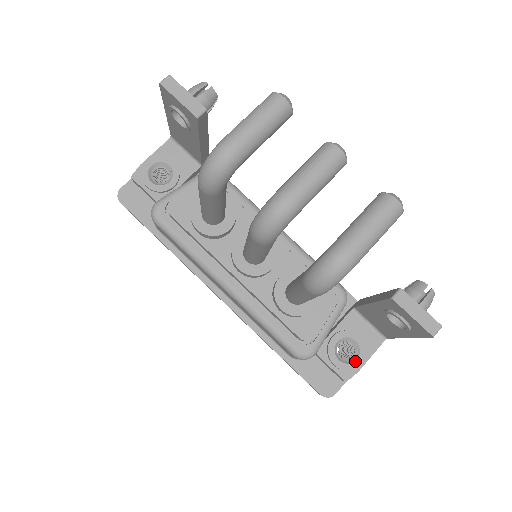
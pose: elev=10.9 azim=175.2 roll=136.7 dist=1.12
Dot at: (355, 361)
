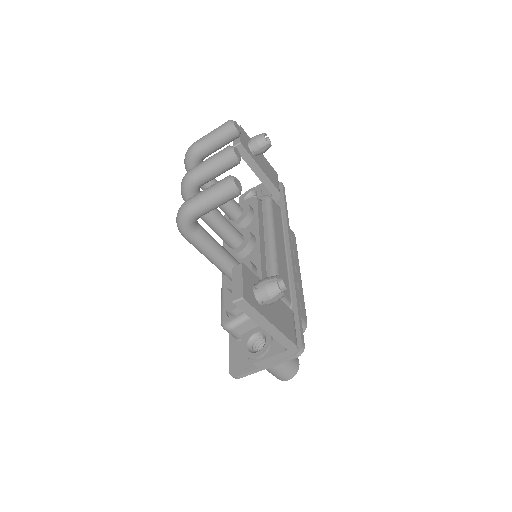
Dot at: (255, 353)
